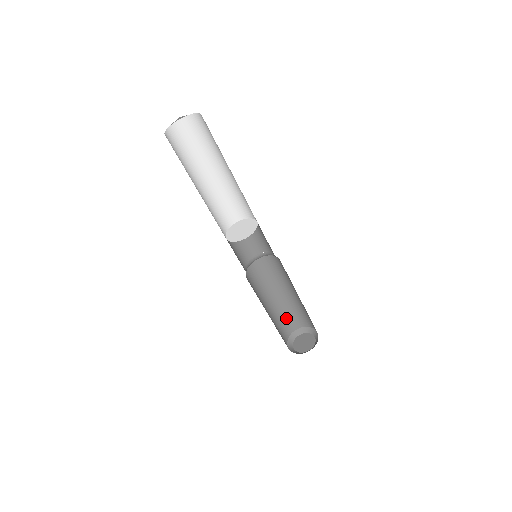
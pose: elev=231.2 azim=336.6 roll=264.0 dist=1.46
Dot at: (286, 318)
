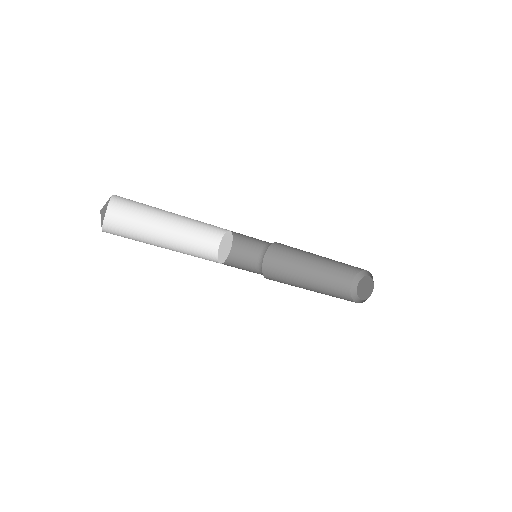
Dot at: (333, 284)
